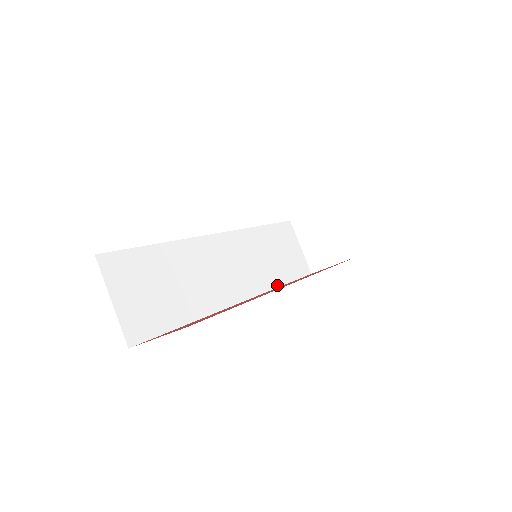
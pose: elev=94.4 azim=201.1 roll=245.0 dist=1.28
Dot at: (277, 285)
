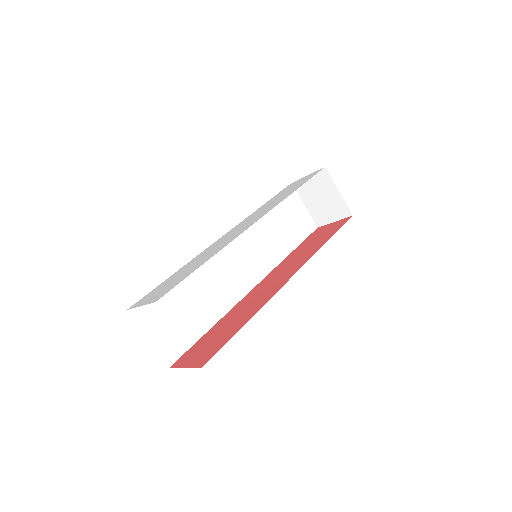
Dot at: (284, 256)
